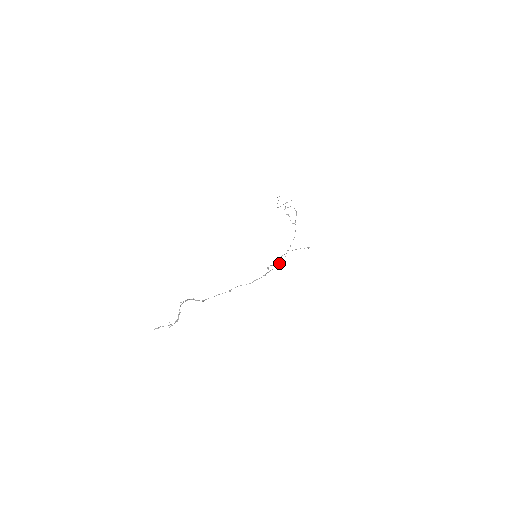
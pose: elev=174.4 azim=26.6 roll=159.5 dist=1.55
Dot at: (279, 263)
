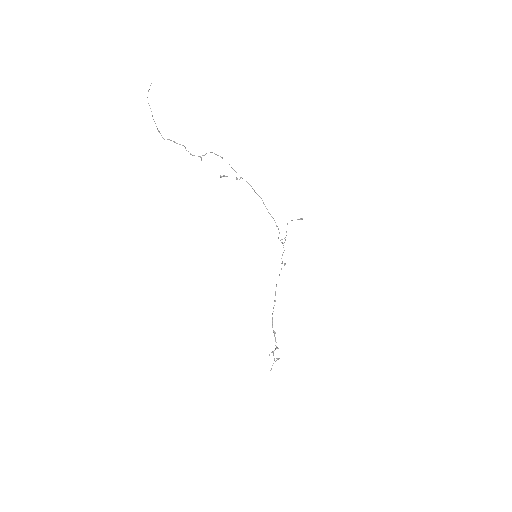
Dot at: (283, 245)
